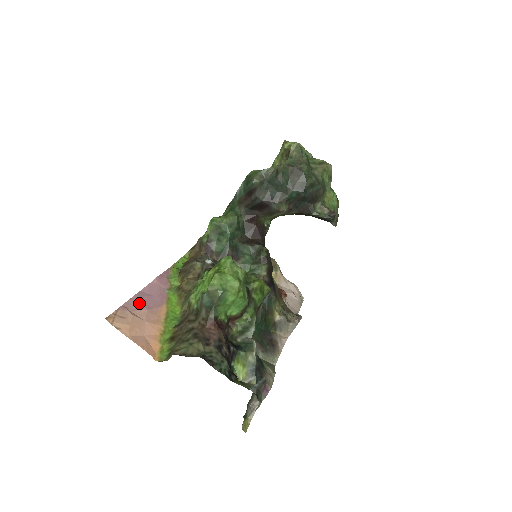
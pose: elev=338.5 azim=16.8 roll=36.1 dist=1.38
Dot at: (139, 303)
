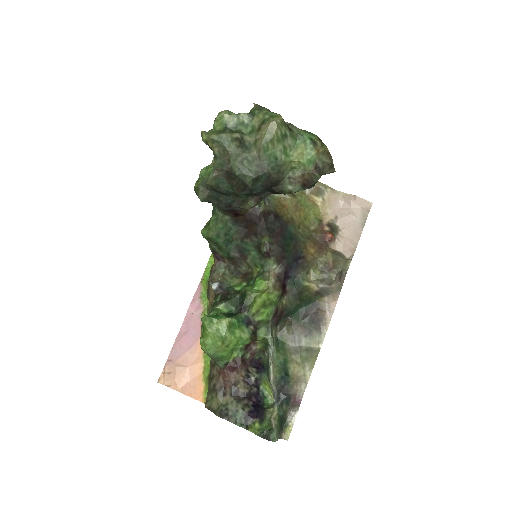
Dot at: (179, 349)
